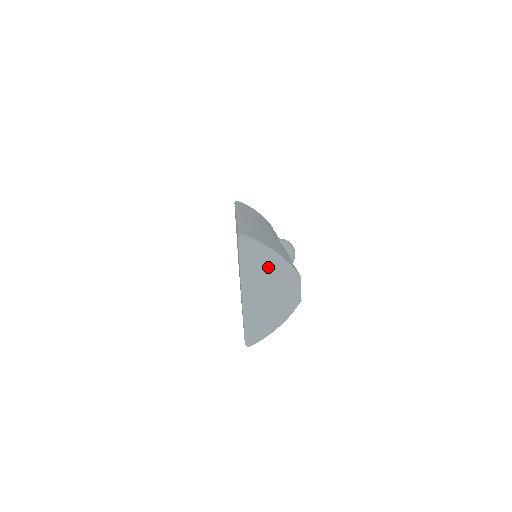
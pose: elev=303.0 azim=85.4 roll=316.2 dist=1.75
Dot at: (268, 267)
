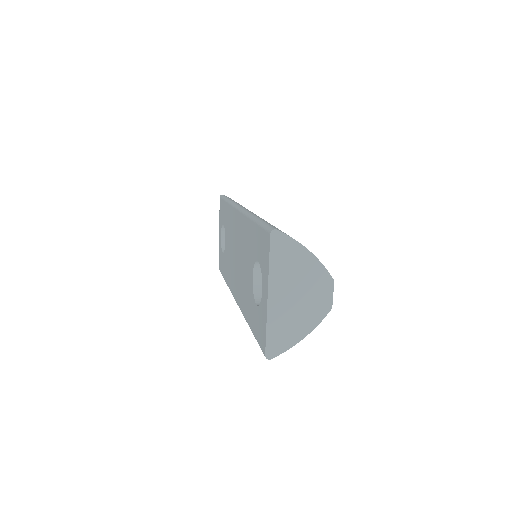
Dot at: (300, 269)
